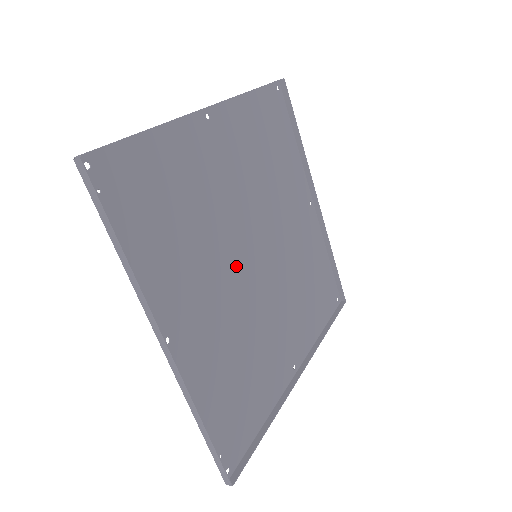
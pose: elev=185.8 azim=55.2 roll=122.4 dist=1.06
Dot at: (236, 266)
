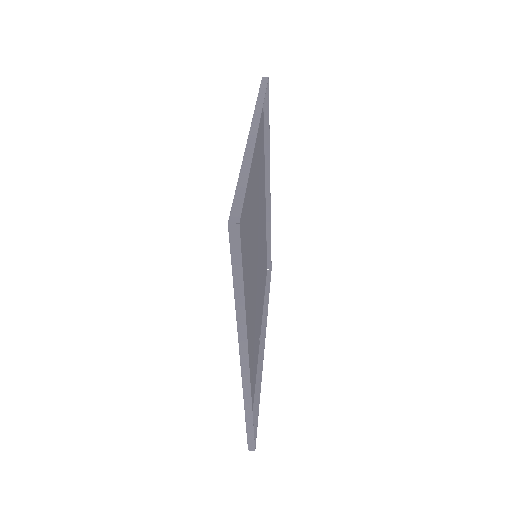
Dot at: (253, 271)
